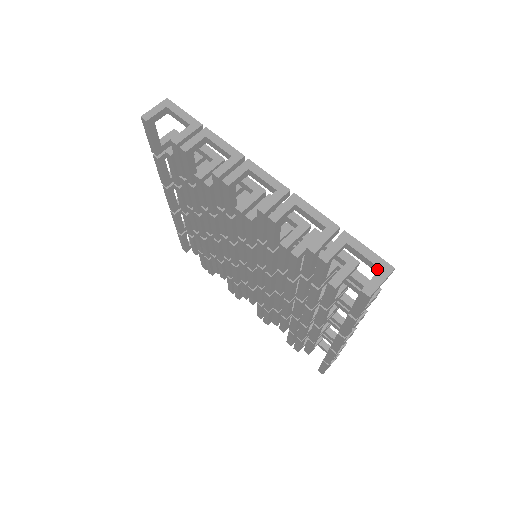
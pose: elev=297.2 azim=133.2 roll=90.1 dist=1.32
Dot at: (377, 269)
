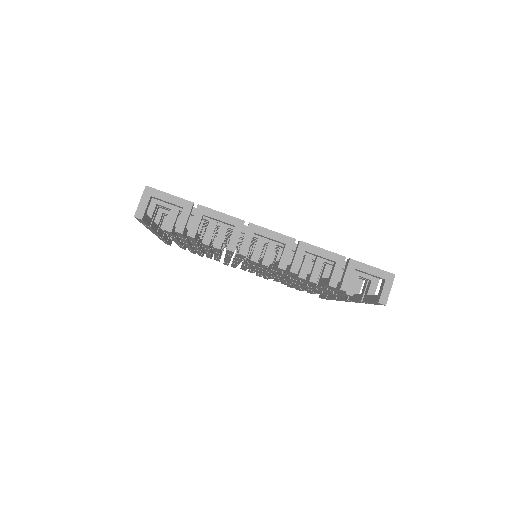
Dot at: (382, 279)
